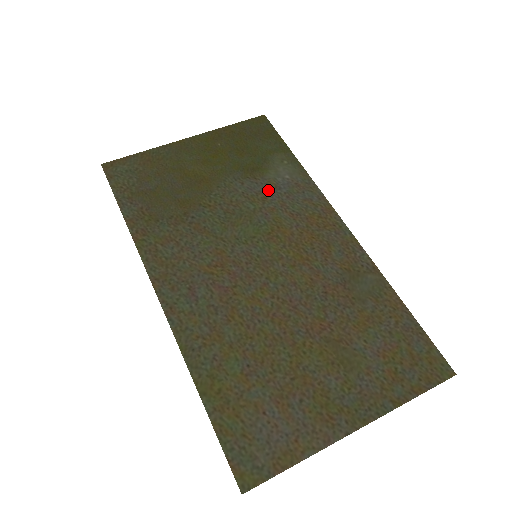
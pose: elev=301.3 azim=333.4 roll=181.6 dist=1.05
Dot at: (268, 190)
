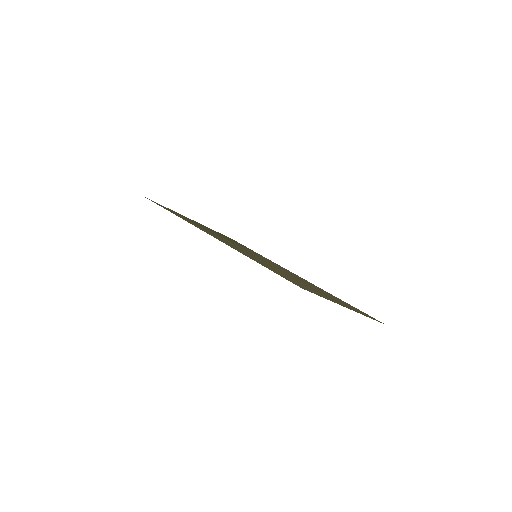
Dot at: (249, 250)
